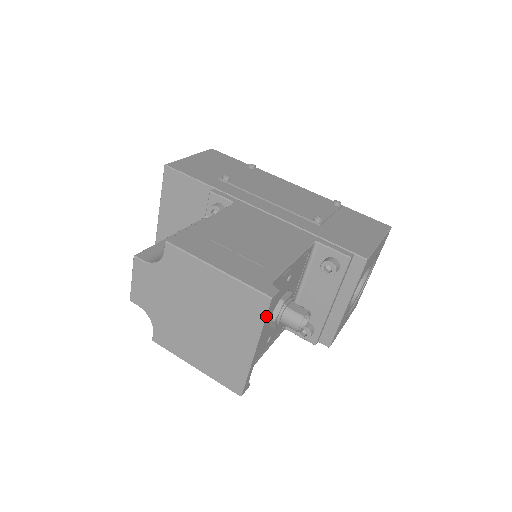
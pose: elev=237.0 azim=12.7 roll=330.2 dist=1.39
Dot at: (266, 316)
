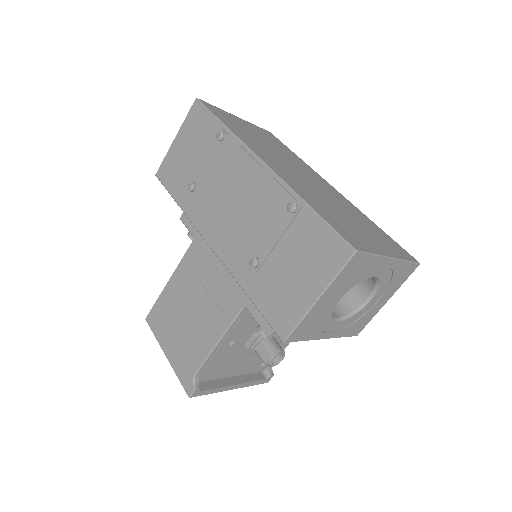
Dot at: occluded
